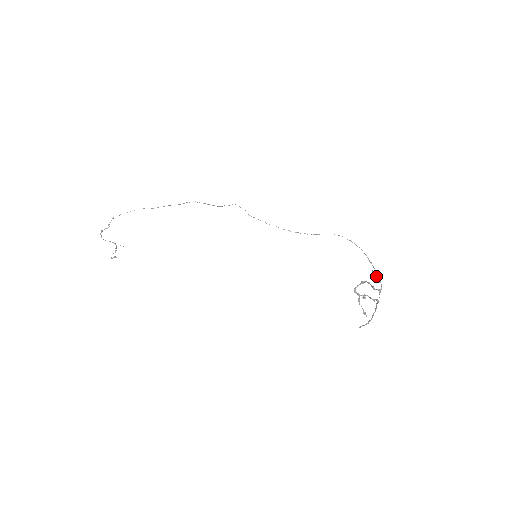
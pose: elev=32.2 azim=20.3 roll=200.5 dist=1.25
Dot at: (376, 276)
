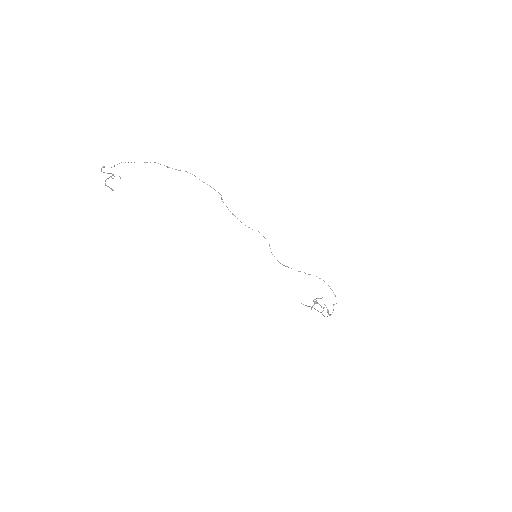
Dot at: occluded
